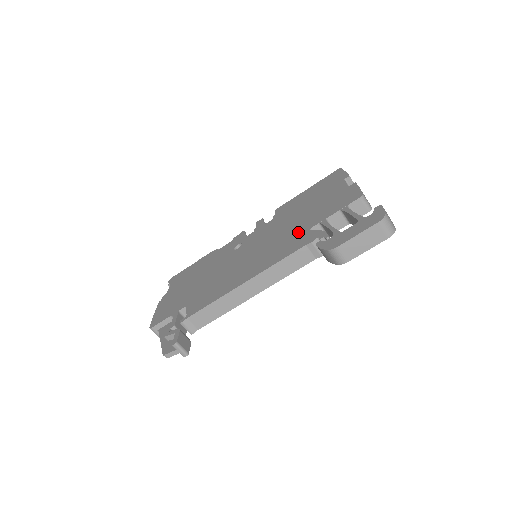
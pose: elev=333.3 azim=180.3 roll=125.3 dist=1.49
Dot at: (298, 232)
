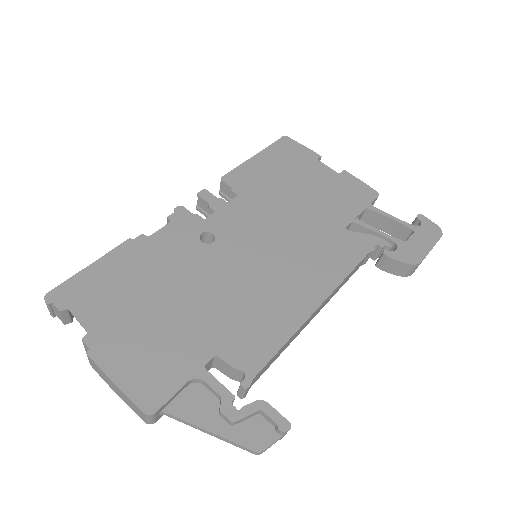
Dot at: (330, 231)
